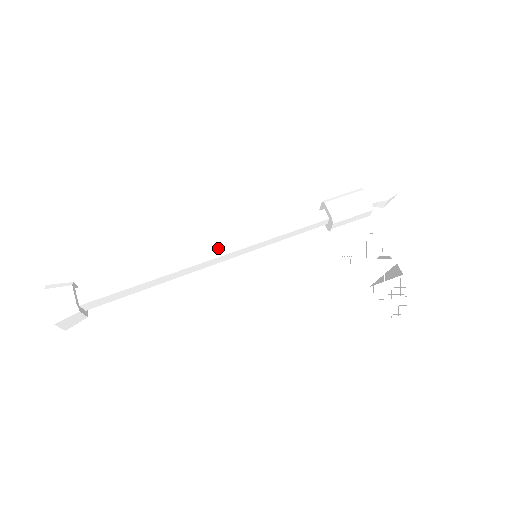
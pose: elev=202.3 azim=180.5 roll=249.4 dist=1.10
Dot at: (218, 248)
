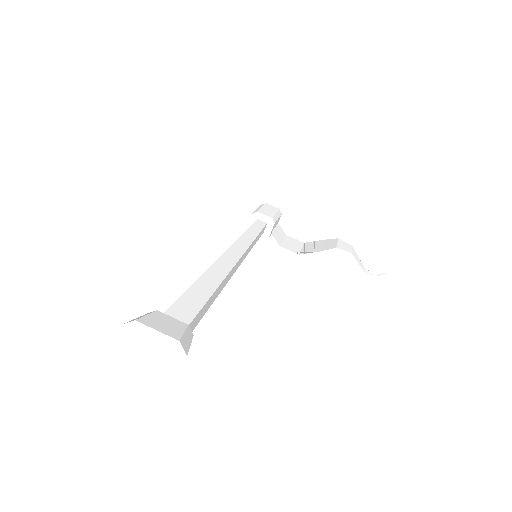
Dot at: (232, 252)
